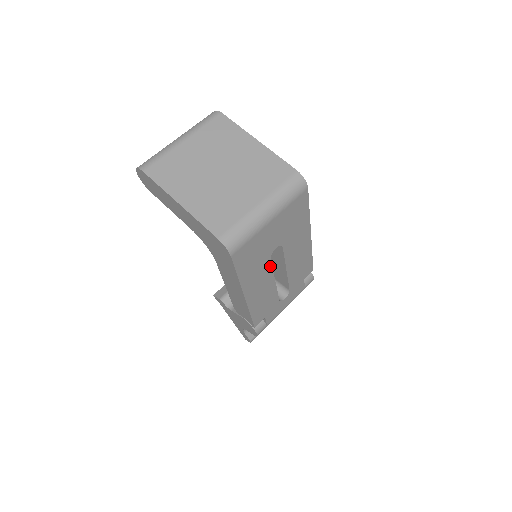
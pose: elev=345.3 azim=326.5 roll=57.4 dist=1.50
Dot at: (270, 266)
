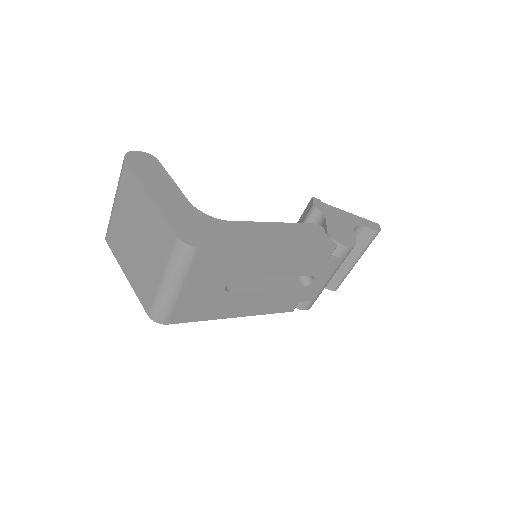
Dot at: (240, 293)
